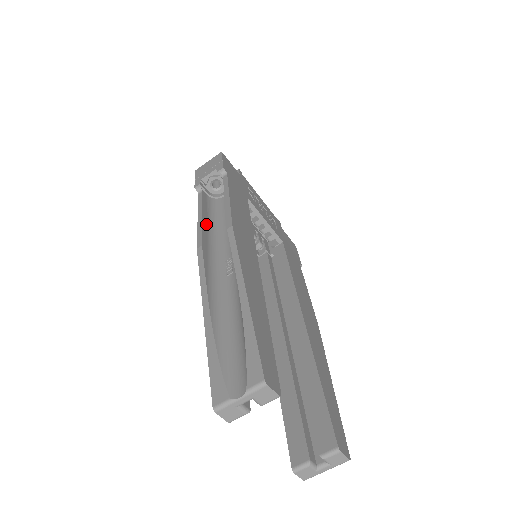
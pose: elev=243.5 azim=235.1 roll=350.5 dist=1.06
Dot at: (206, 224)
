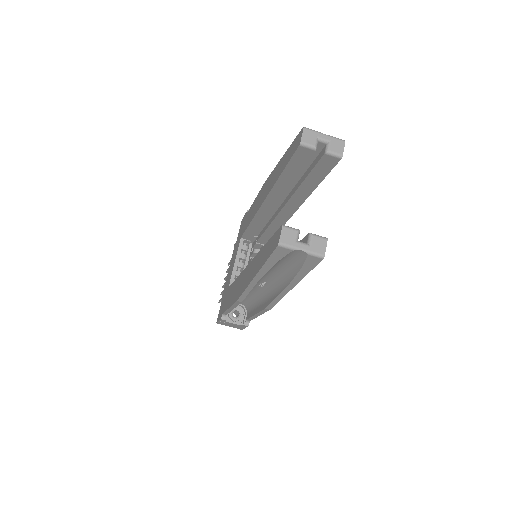
Dot at: occluded
